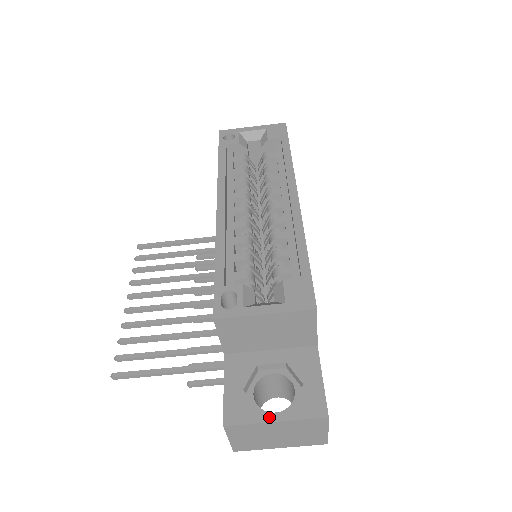
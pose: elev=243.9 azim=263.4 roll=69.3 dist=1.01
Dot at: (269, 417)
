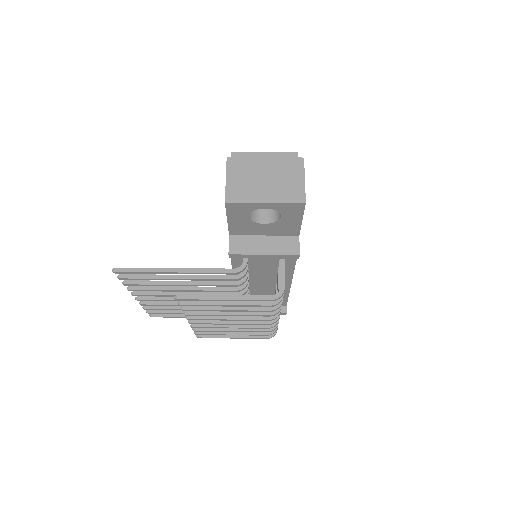
Dot at: (261, 159)
